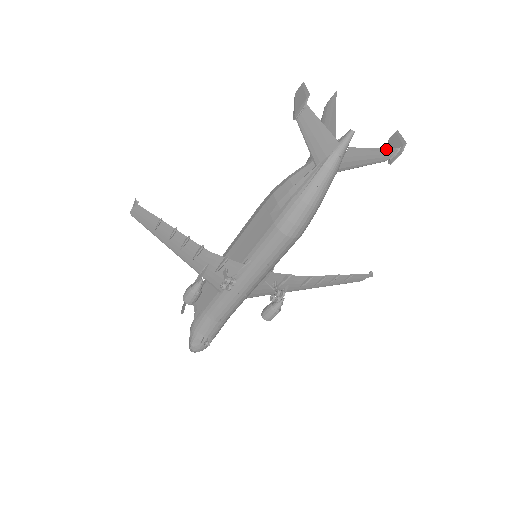
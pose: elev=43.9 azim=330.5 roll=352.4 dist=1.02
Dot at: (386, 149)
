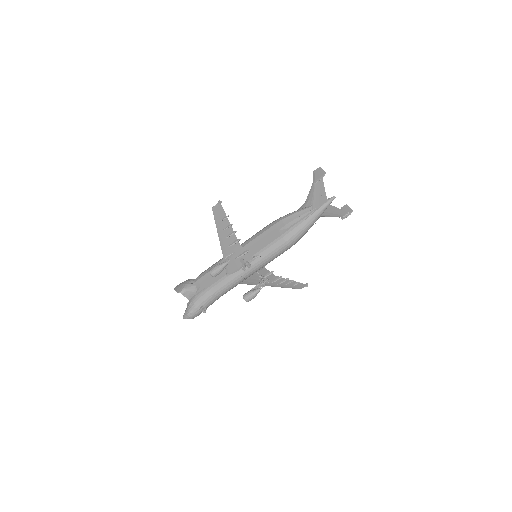
Dot at: (344, 211)
